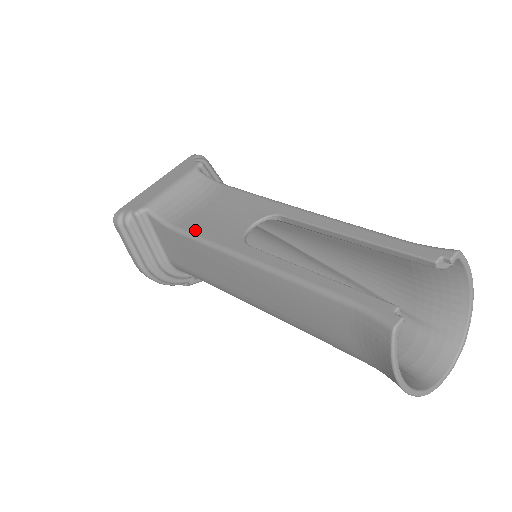
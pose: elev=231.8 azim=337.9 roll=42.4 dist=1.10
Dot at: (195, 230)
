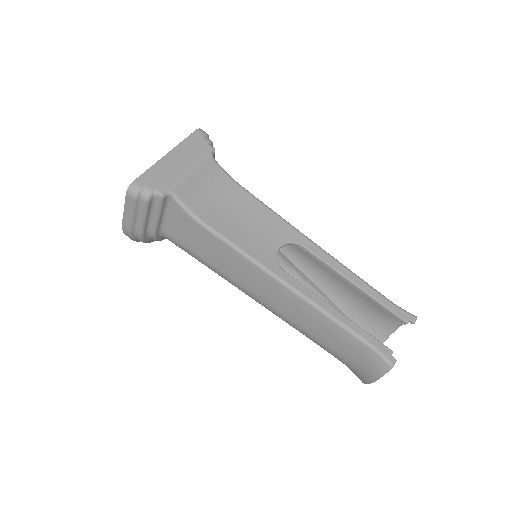
Dot at: (229, 236)
